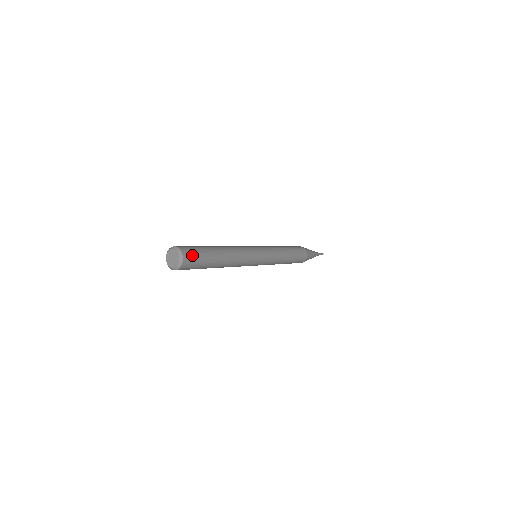
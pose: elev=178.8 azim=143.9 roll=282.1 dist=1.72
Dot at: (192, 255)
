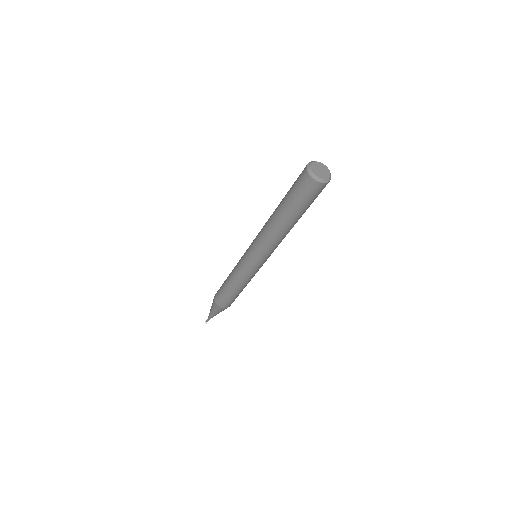
Dot at: occluded
